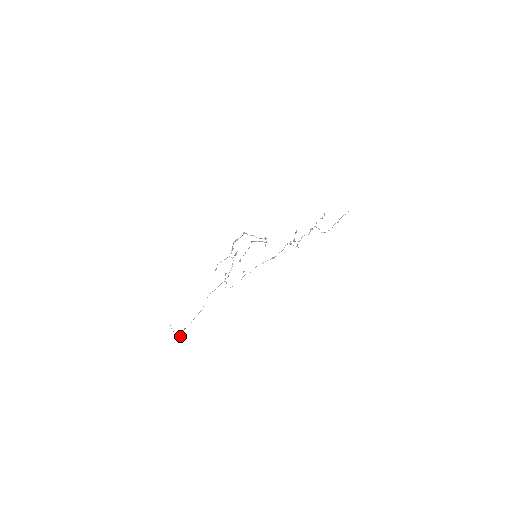
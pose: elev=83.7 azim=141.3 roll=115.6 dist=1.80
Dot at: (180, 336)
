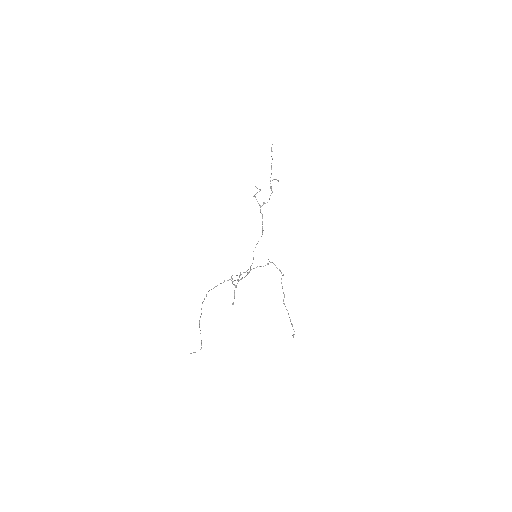
Dot at: (201, 343)
